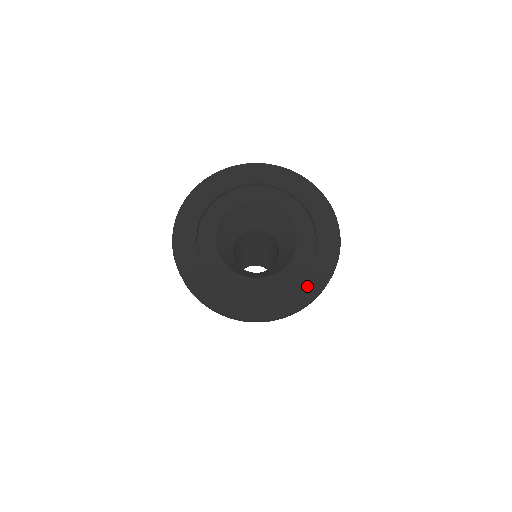
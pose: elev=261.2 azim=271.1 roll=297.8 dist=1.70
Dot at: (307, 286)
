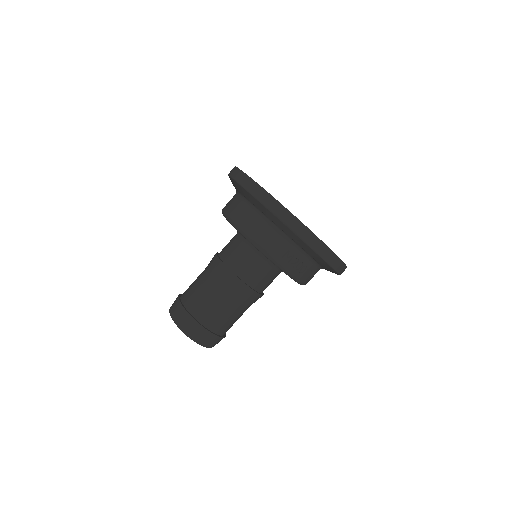
Dot at: occluded
